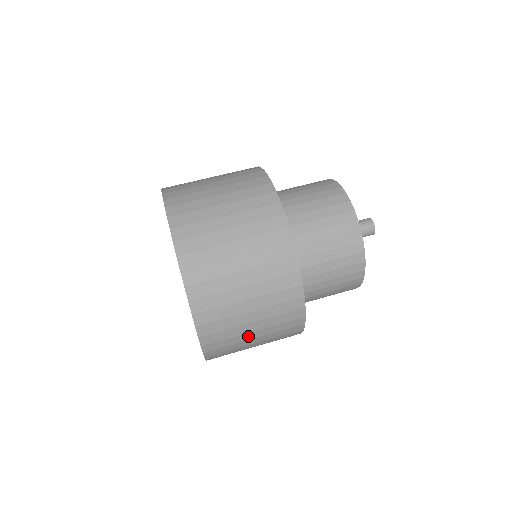
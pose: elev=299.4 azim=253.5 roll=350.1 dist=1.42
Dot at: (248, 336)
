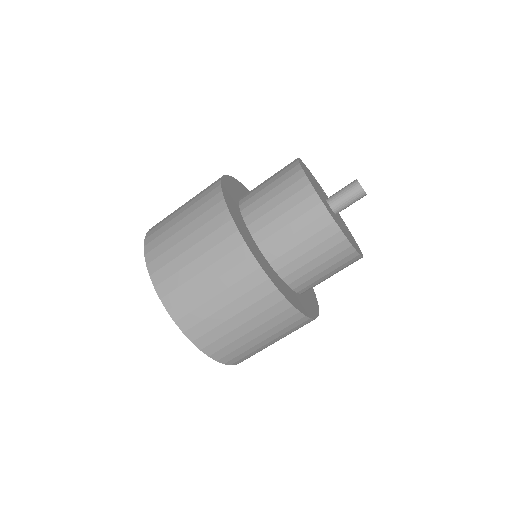
Dot at: occluded
